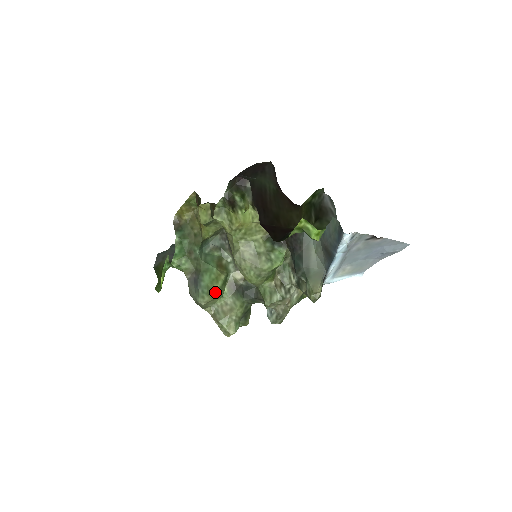
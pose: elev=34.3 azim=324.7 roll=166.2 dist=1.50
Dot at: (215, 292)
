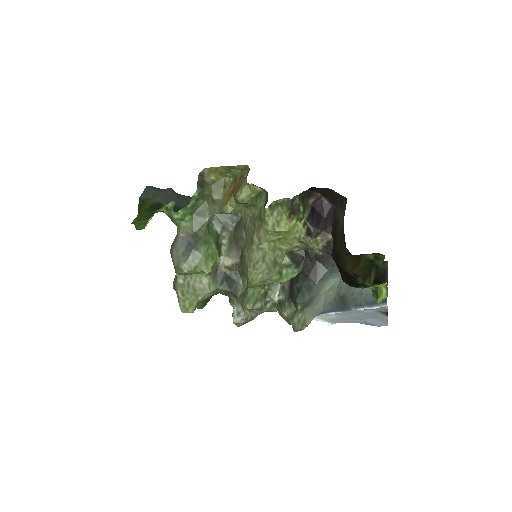
Dot at: (207, 269)
